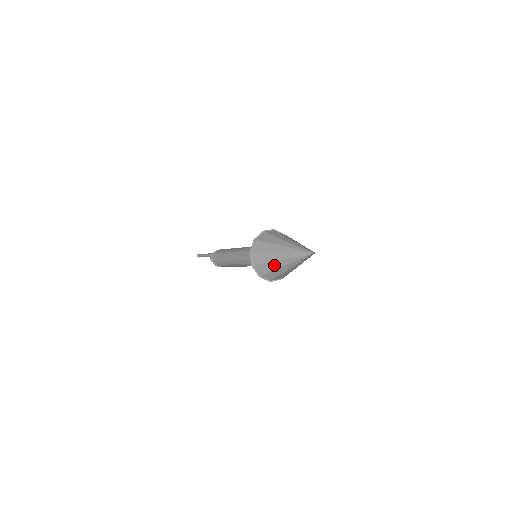
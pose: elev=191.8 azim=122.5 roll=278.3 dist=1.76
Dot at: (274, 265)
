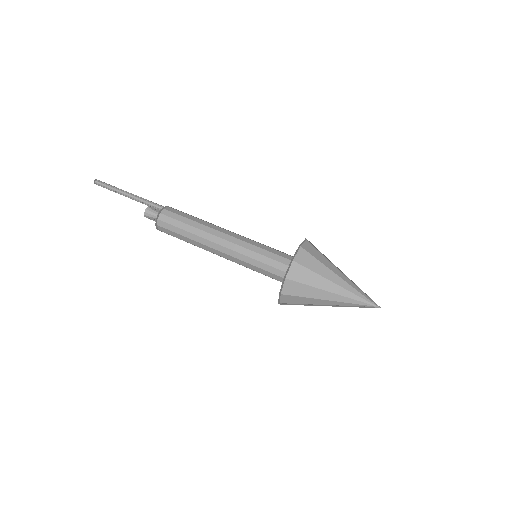
Dot at: (313, 301)
